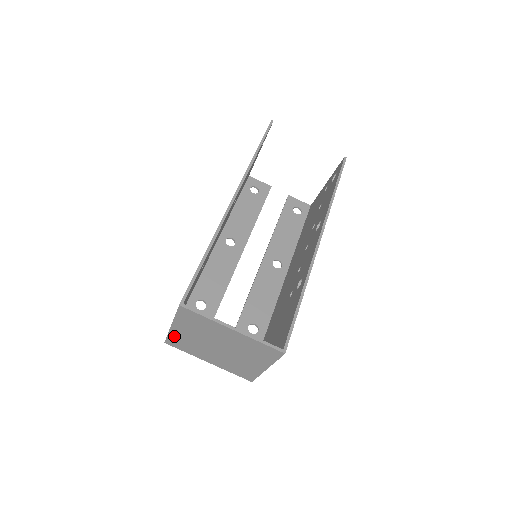
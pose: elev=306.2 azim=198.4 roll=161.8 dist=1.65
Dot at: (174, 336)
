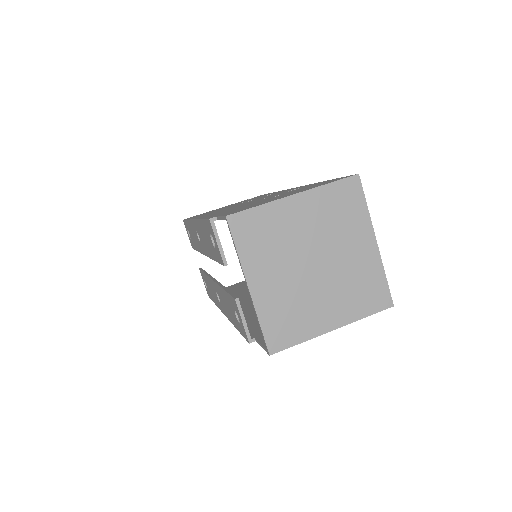
Dot at: (268, 212)
